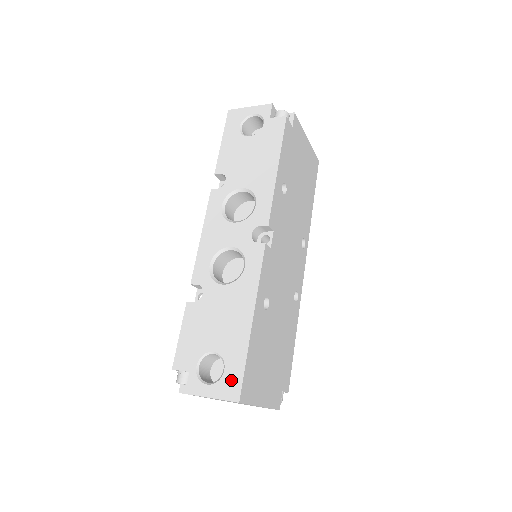
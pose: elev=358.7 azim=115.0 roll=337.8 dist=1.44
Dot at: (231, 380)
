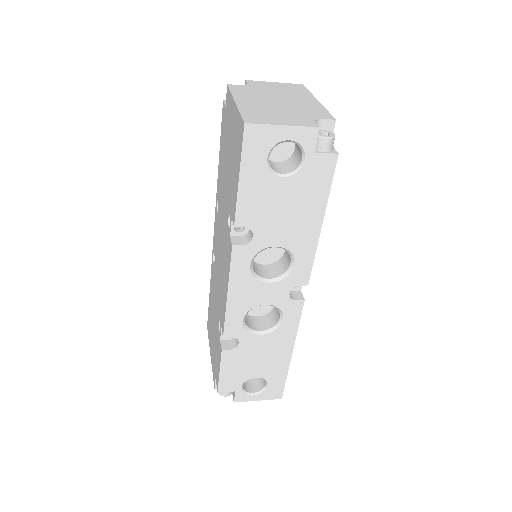
Dot at: (274, 390)
